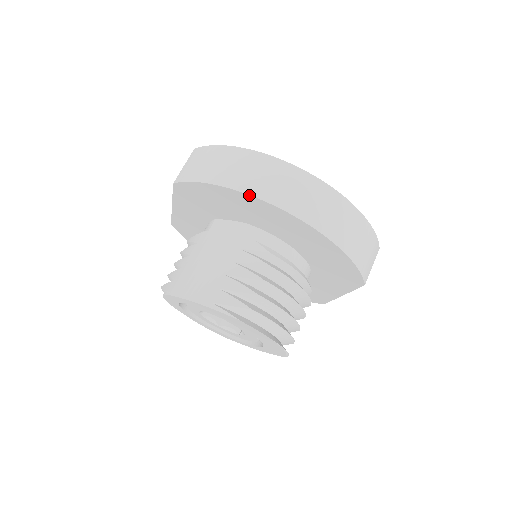
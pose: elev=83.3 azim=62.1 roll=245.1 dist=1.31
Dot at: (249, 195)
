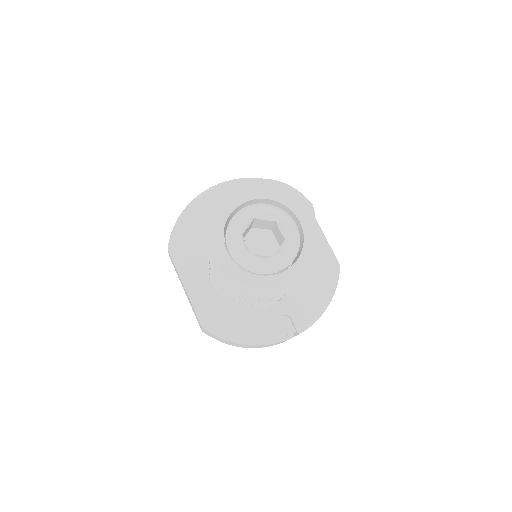
Dot at: (199, 195)
